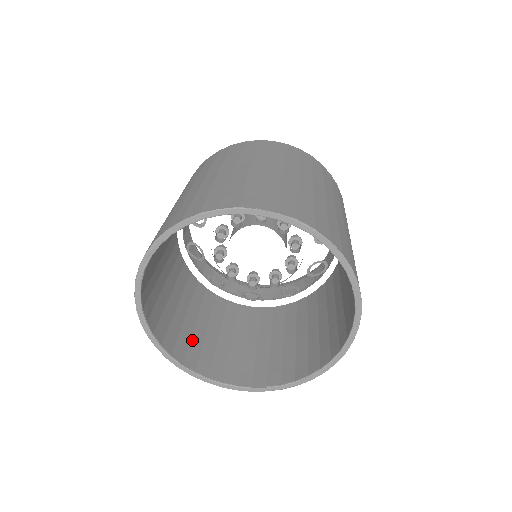
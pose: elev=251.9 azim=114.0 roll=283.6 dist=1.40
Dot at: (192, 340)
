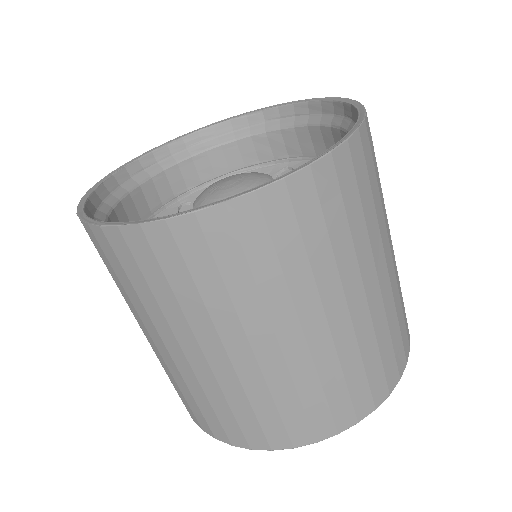
Dot at: occluded
